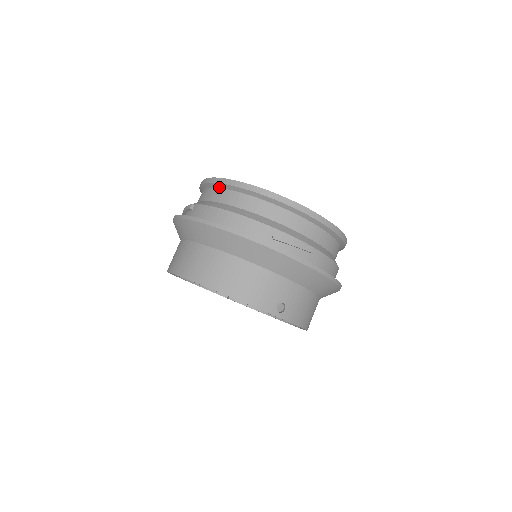
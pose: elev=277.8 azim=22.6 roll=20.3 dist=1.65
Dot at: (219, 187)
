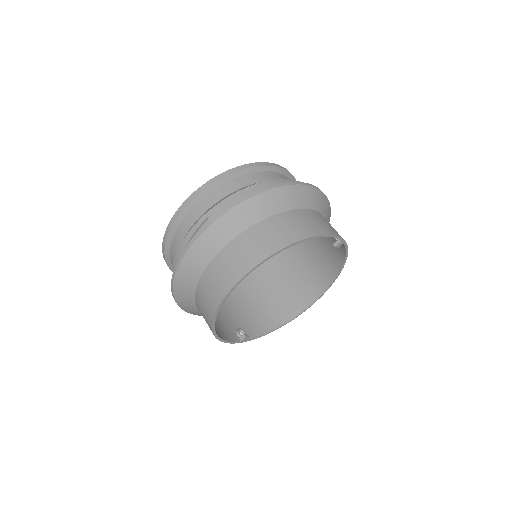
Dot at: (215, 188)
